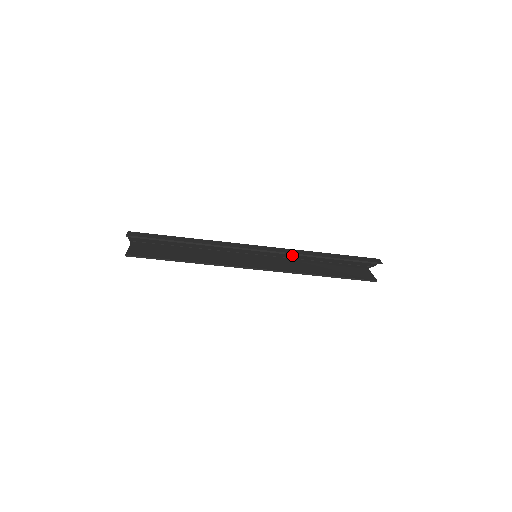
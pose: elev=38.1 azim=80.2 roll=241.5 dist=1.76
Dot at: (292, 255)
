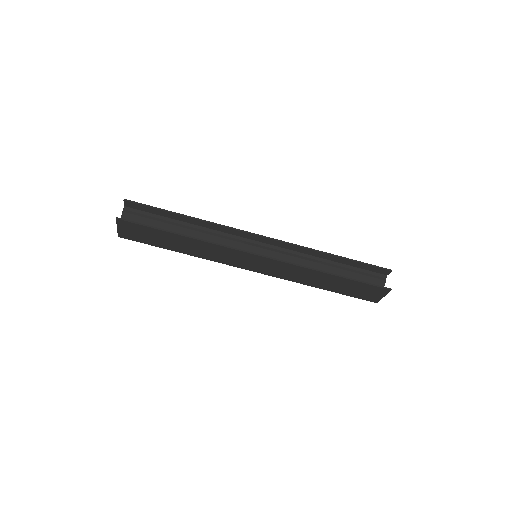
Dot at: (295, 258)
